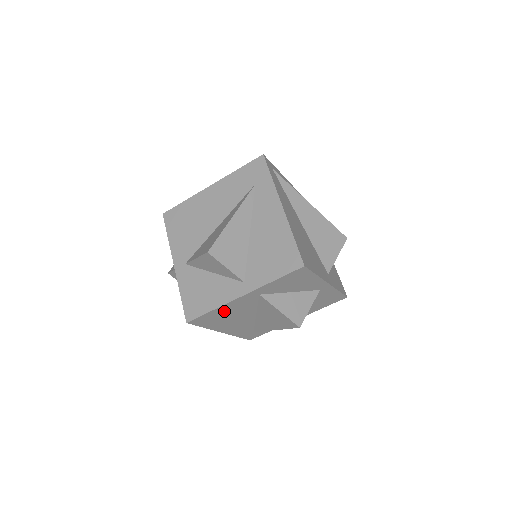
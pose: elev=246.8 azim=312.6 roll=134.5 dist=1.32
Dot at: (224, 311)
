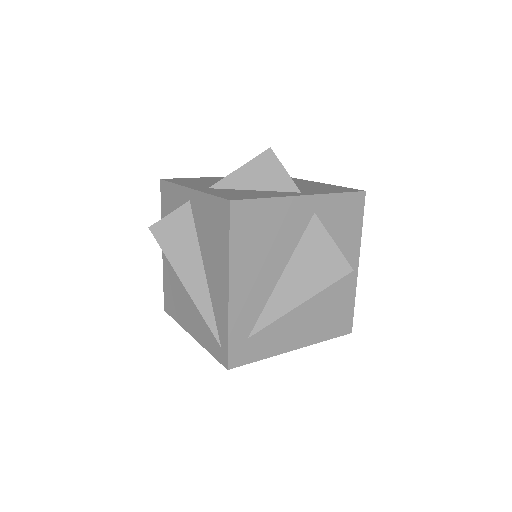
Dot at: (271, 217)
